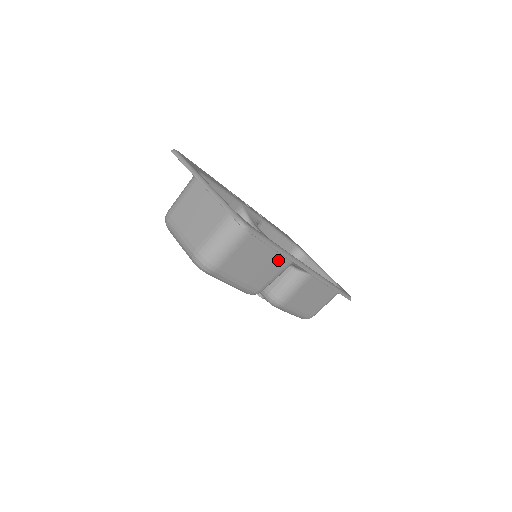
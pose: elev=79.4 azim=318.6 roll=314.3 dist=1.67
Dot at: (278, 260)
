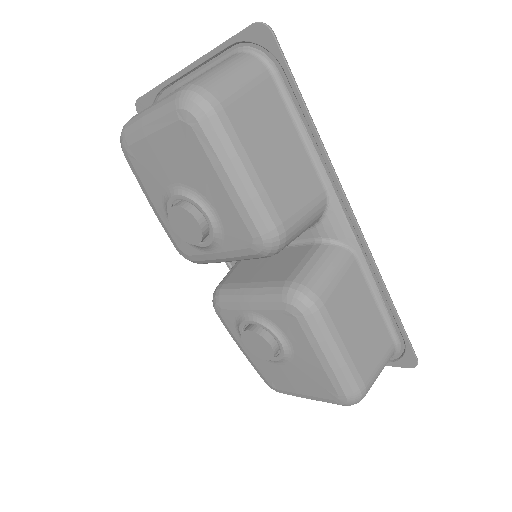
Dot at: (308, 172)
